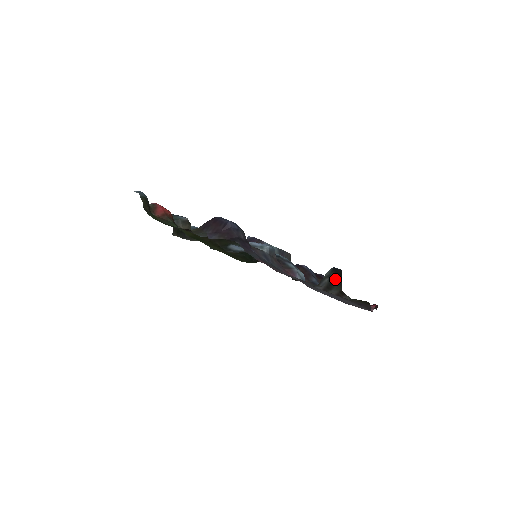
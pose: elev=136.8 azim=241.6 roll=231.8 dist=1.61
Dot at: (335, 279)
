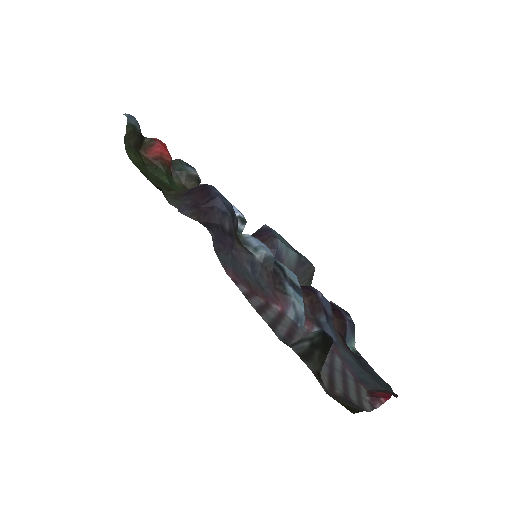
Dot at: (318, 349)
